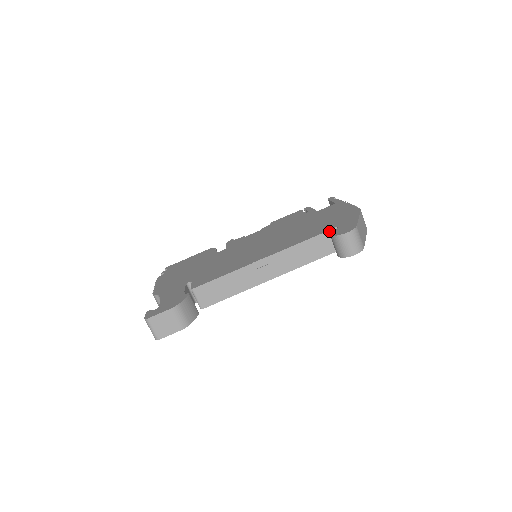
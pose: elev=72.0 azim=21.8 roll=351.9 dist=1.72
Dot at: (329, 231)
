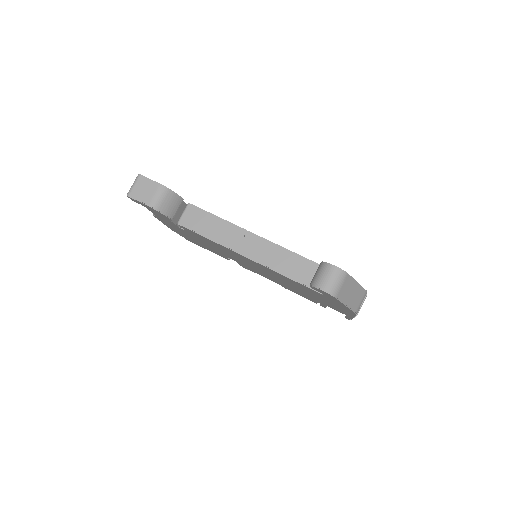
Dot at: occluded
